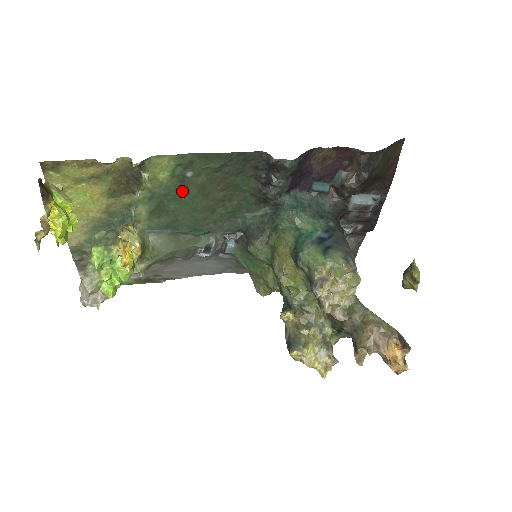
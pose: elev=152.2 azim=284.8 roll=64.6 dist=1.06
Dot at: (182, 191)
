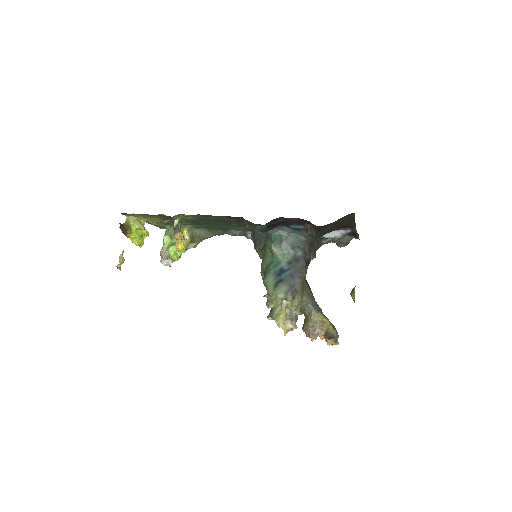
Dot at: (204, 220)
